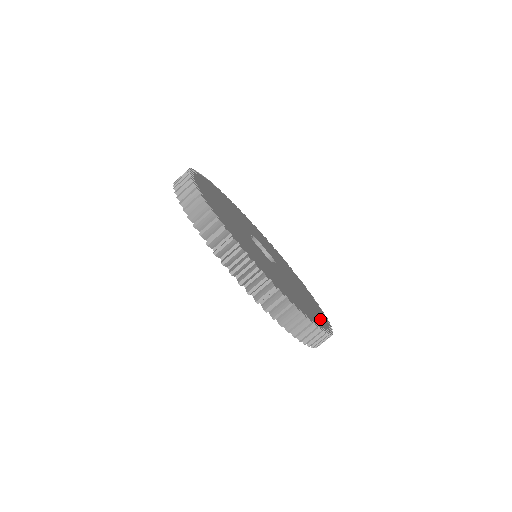
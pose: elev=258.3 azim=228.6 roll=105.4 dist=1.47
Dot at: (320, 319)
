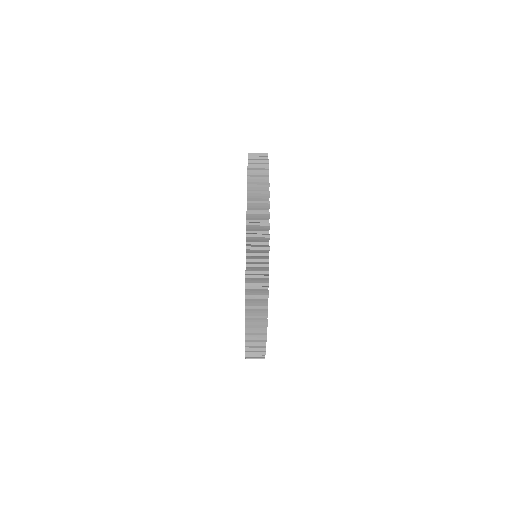
Dot at: occluded
